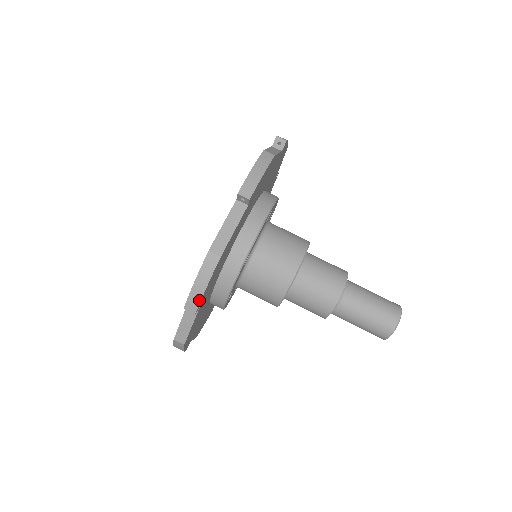
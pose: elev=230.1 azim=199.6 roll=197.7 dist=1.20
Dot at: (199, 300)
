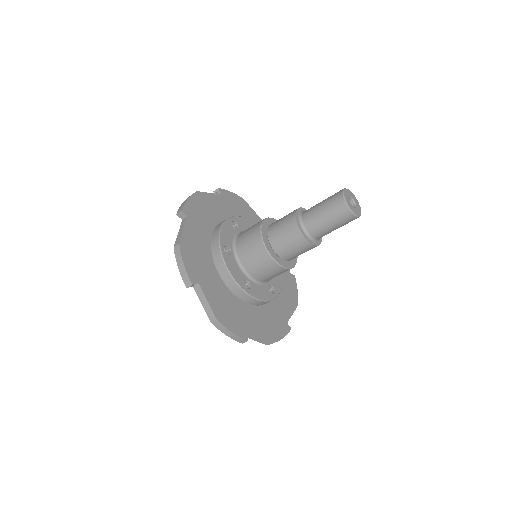
Dot at: (187, 275)
